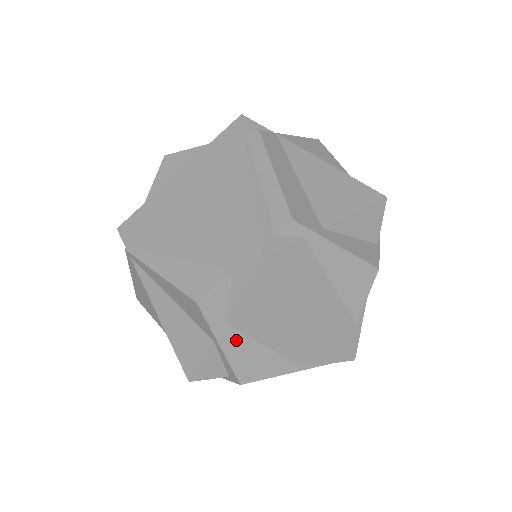
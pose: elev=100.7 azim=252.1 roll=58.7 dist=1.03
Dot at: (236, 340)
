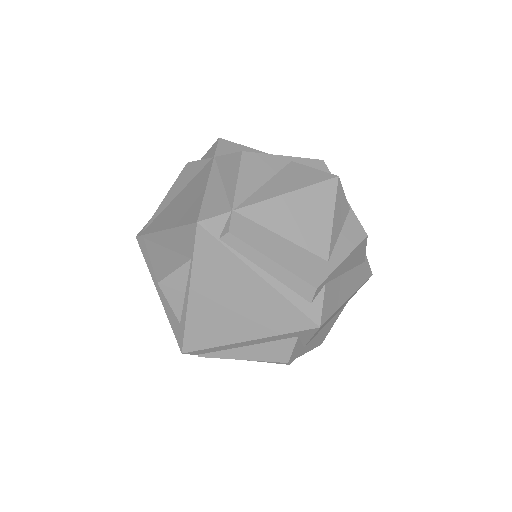
Dot at: (312, 342)
